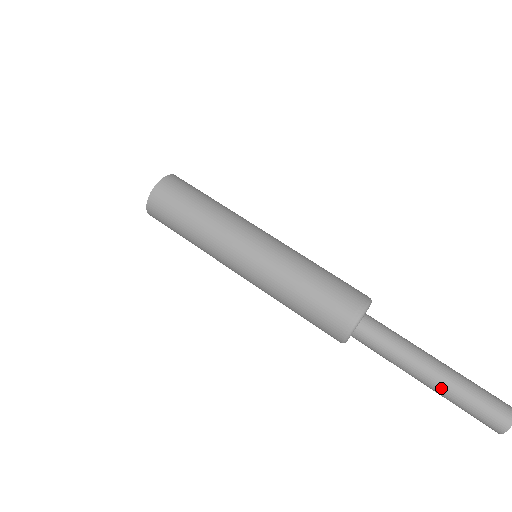
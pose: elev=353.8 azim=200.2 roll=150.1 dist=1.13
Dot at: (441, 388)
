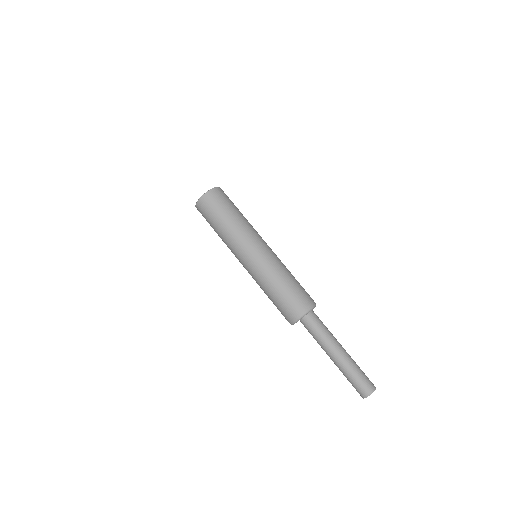
Dot at: (344, 361)
